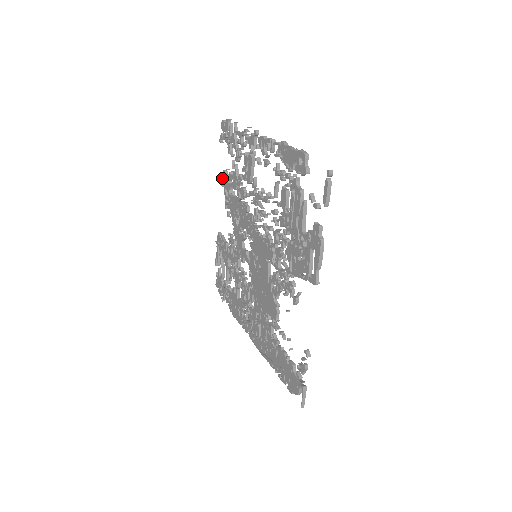
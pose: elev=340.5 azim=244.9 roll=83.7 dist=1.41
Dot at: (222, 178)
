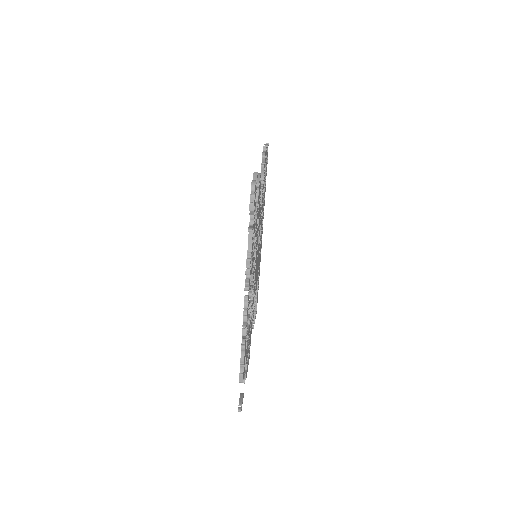
Dot at: occluded
